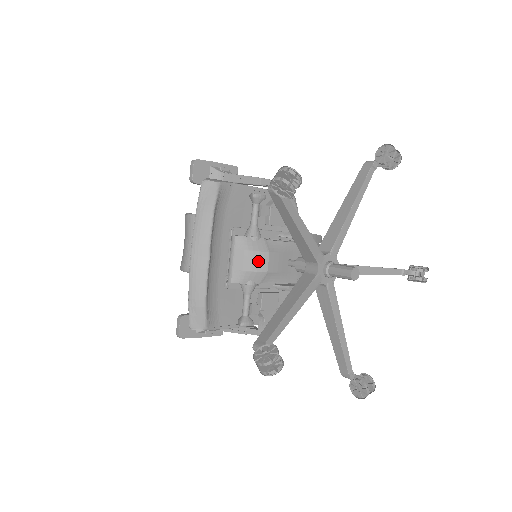
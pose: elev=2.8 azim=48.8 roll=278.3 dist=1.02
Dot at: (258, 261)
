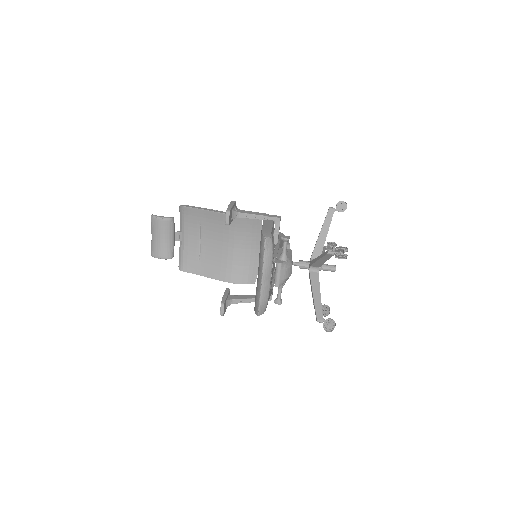
Dot at: (289, 272)
